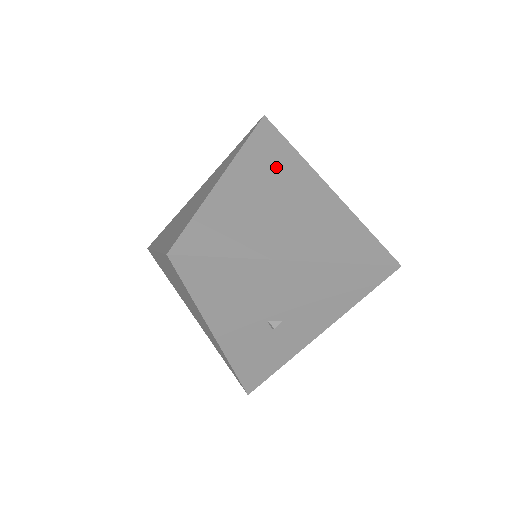
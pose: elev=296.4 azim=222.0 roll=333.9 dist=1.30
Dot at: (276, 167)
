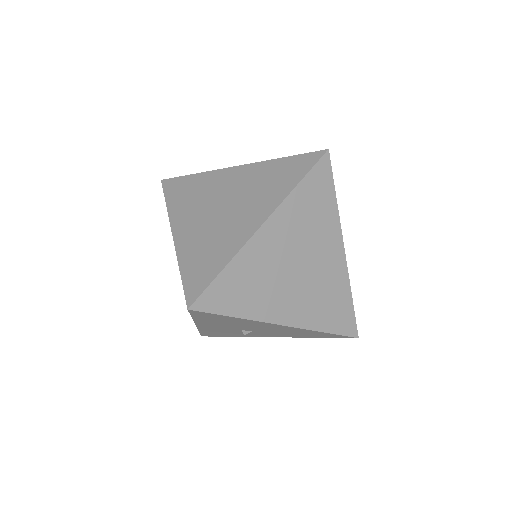
Dot at: (311, 222)
